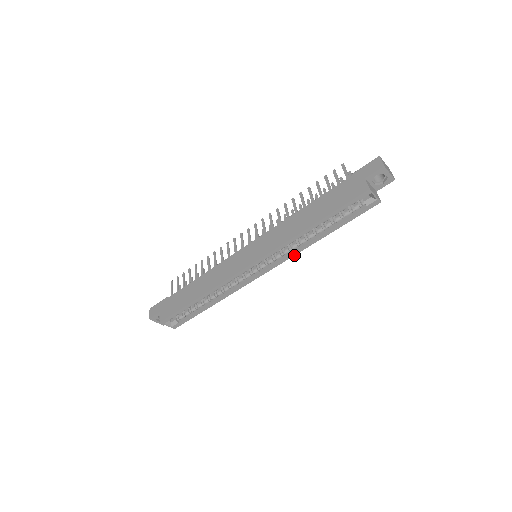
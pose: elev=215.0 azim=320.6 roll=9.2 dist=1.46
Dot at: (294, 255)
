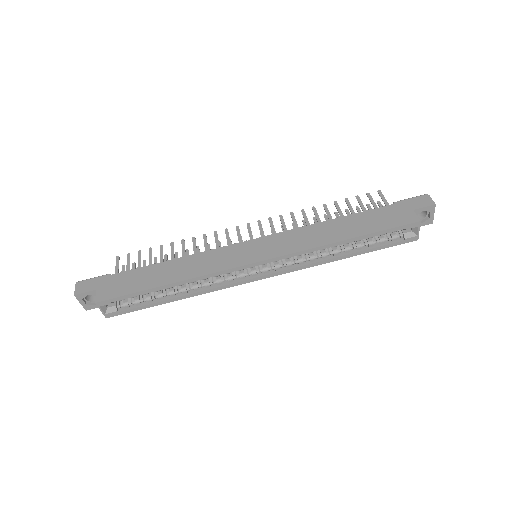
Dot at: (305, 268)
